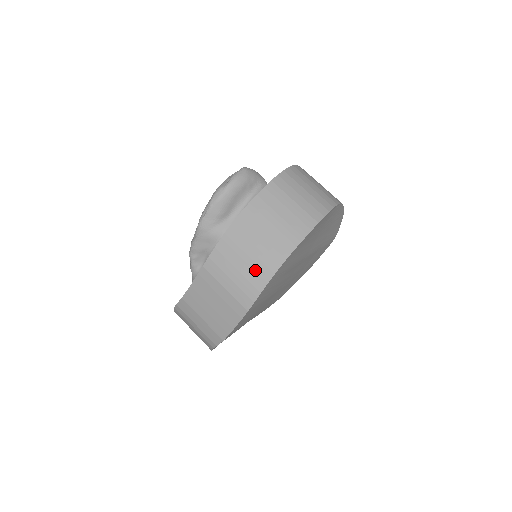
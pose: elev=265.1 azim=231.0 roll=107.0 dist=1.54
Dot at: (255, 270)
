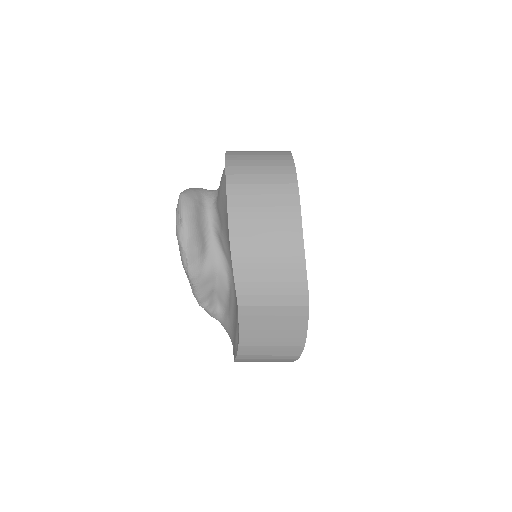
Dot at: (286, 269)
